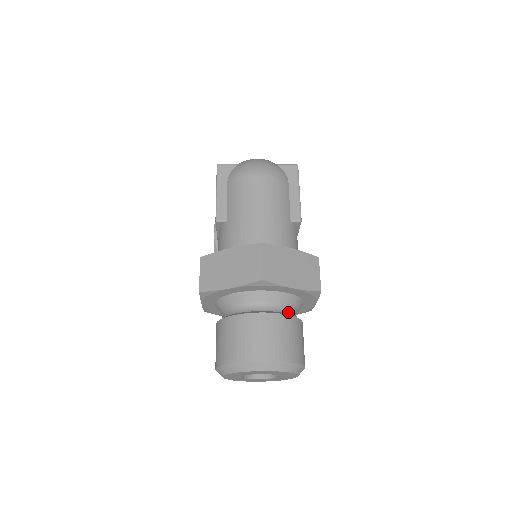
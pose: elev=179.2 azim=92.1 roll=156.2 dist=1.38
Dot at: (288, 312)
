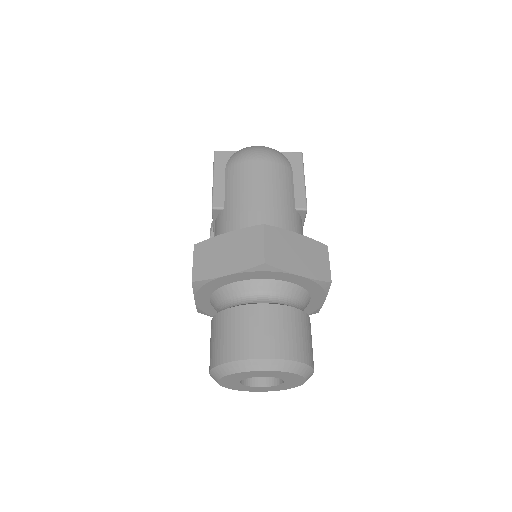
Dot at: (294, 306)
